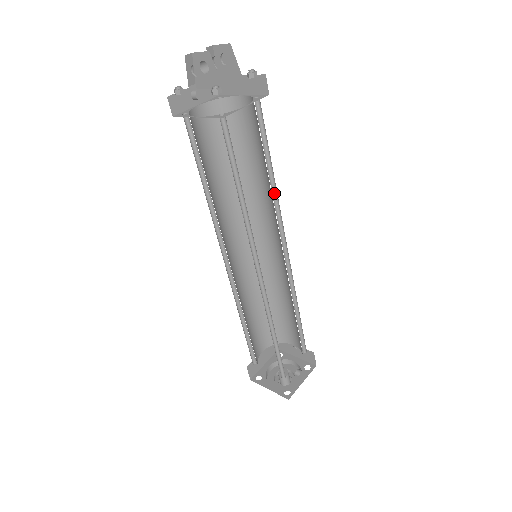
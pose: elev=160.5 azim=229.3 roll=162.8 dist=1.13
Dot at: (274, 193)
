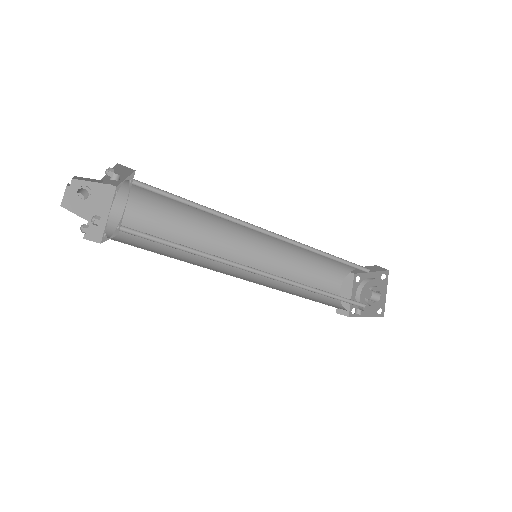
Dot at: occluded
